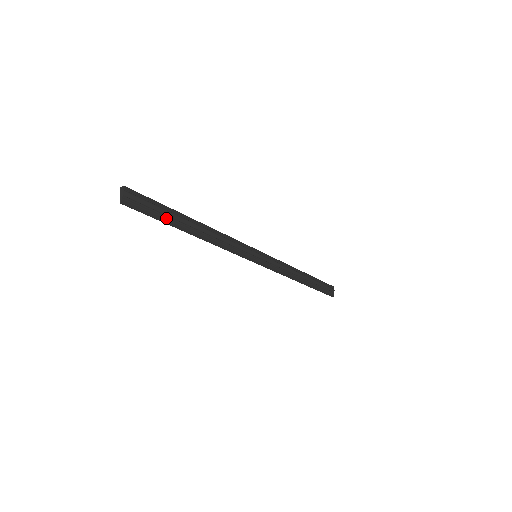
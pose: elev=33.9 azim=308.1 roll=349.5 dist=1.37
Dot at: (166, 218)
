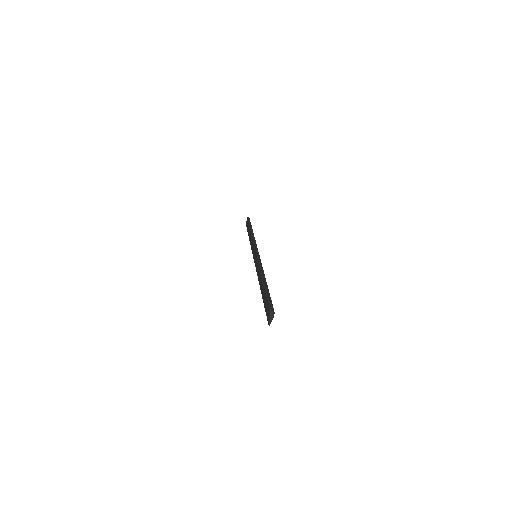
Dot at: occluded
